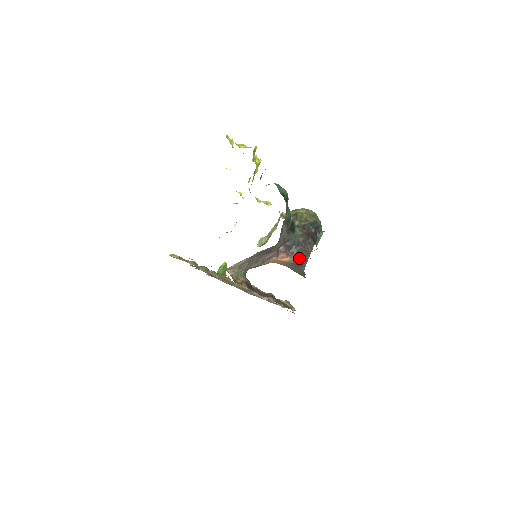
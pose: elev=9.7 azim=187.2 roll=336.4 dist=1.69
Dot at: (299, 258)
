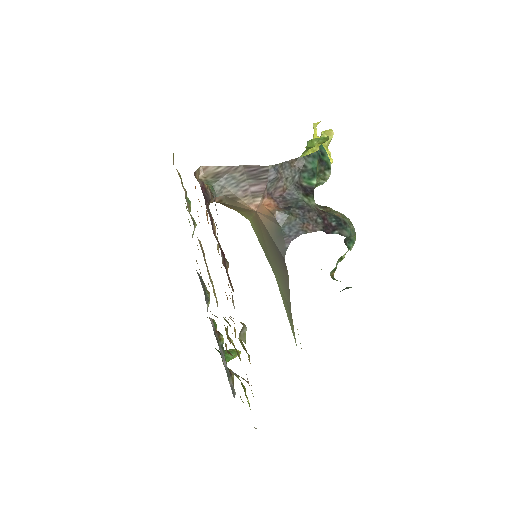
Dot at: (289, 222)
